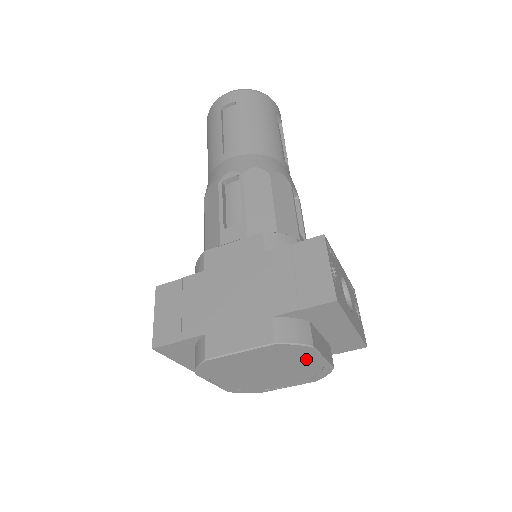
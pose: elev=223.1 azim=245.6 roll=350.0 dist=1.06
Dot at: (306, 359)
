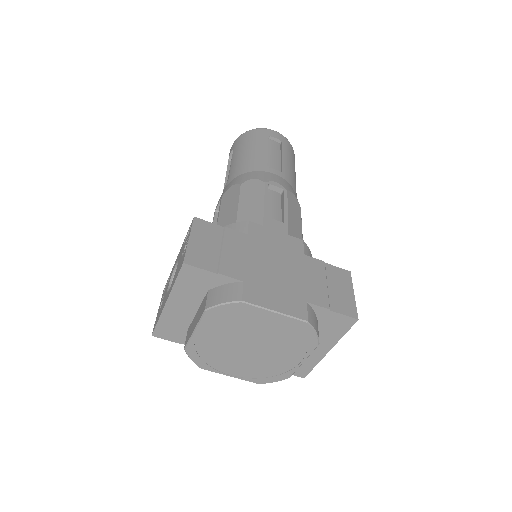
Dot at: (294, 354)
